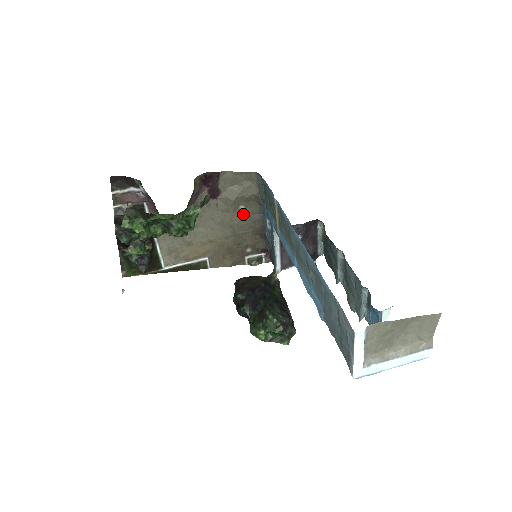
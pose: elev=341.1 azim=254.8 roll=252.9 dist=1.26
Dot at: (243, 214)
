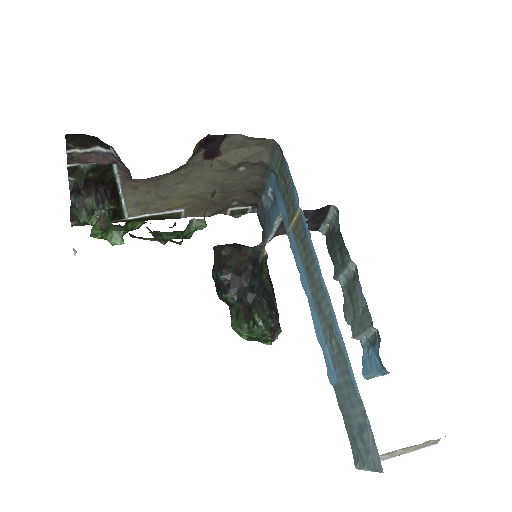
Dot at: (241, 174)
